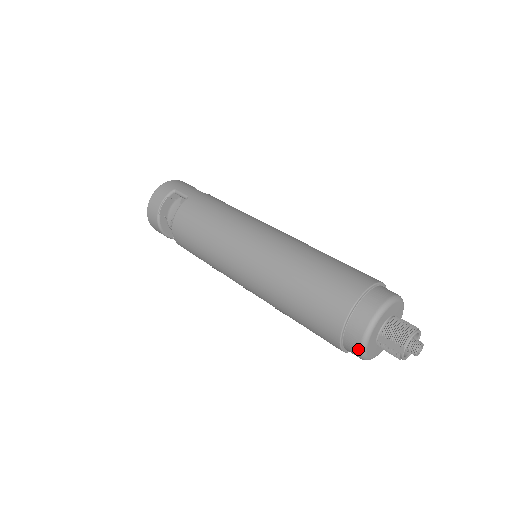
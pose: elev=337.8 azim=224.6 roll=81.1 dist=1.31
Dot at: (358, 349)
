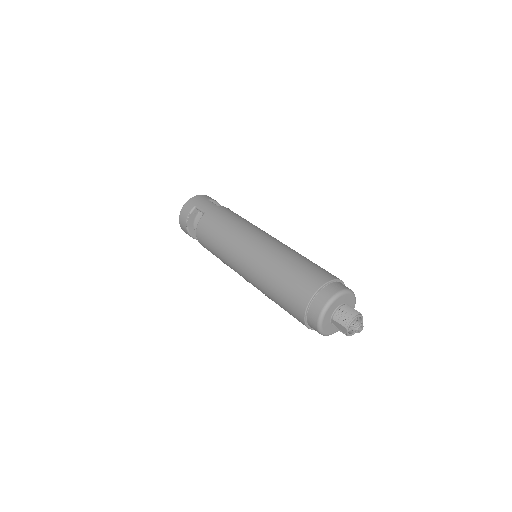
Dot at: (317, 330)
